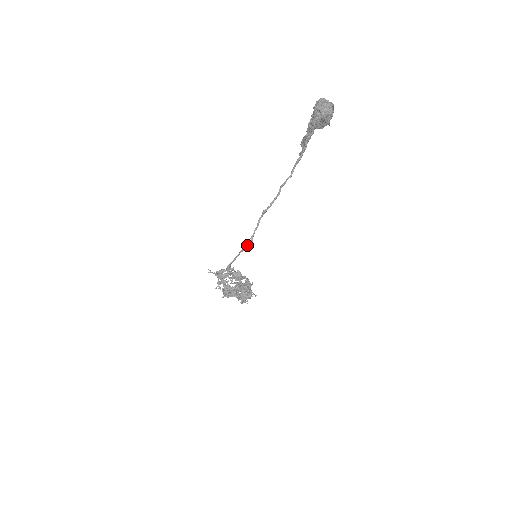
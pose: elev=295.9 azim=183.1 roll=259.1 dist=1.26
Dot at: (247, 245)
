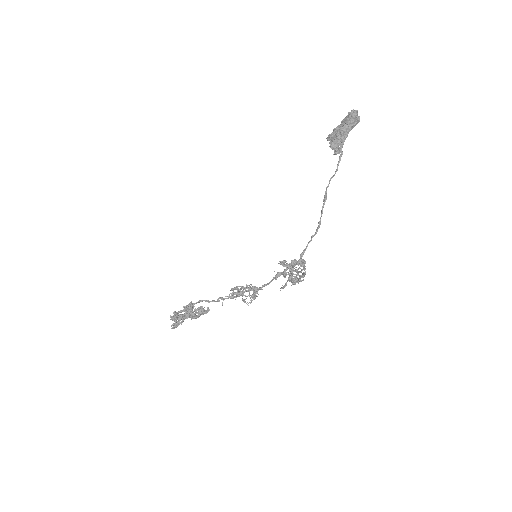
Dot at: occluded
